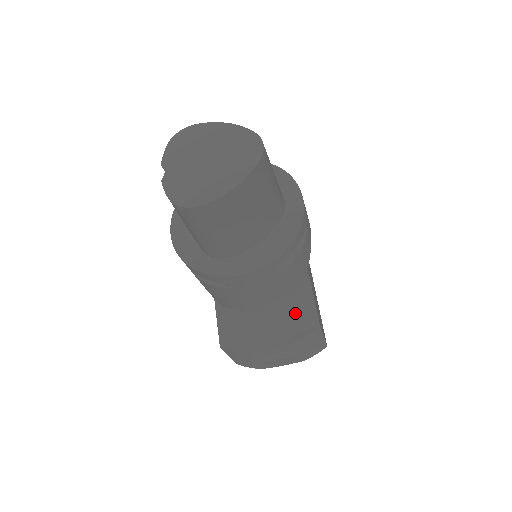
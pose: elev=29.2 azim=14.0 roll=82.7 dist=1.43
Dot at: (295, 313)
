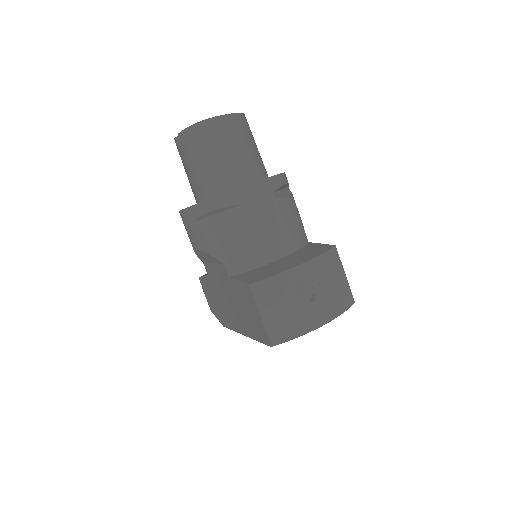
Dot at: (309, 250)
